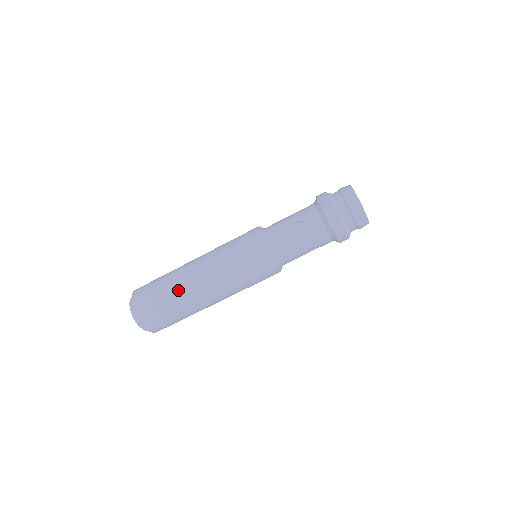
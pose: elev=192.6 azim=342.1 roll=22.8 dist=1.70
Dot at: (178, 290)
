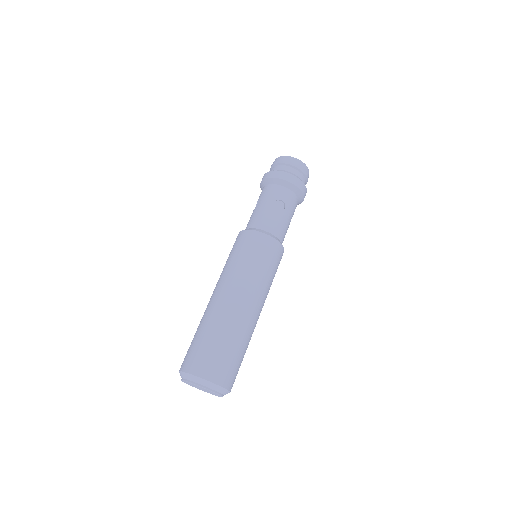
Dot at: (235, 326)
